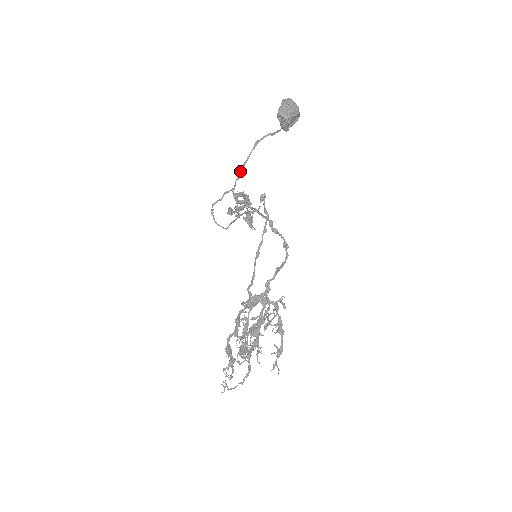
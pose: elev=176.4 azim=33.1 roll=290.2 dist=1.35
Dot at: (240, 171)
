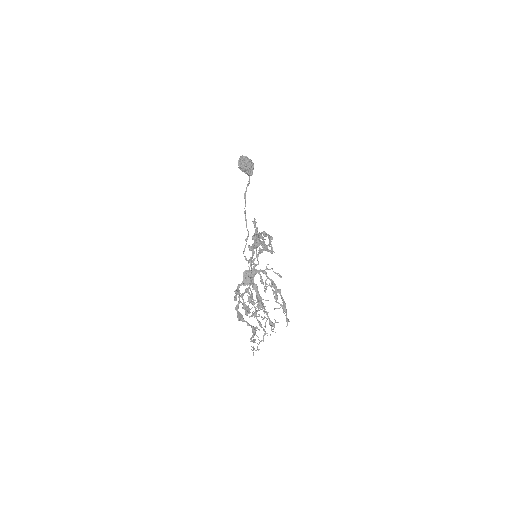
Dot at: (245, 219)
